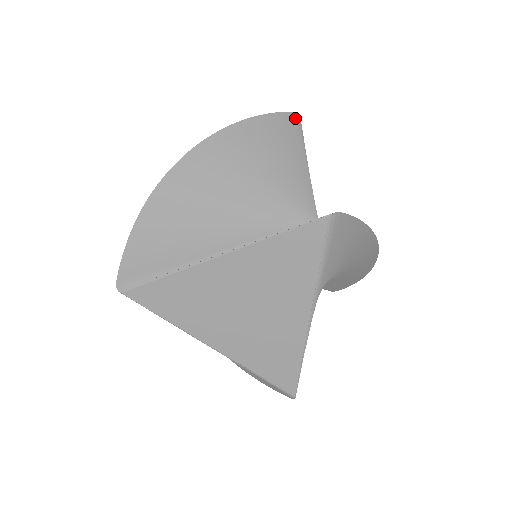
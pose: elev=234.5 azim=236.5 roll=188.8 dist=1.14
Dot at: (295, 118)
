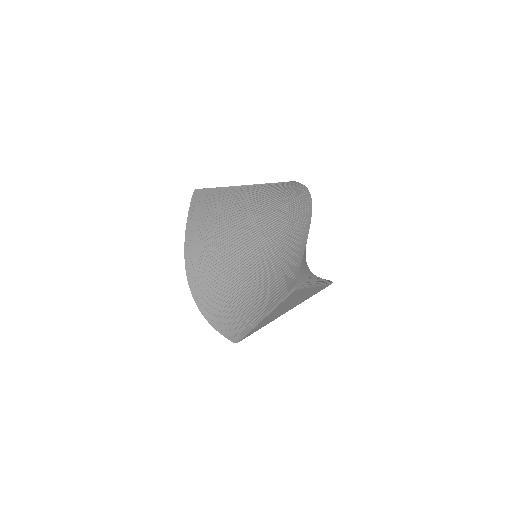
Dot at: (196, 195)
